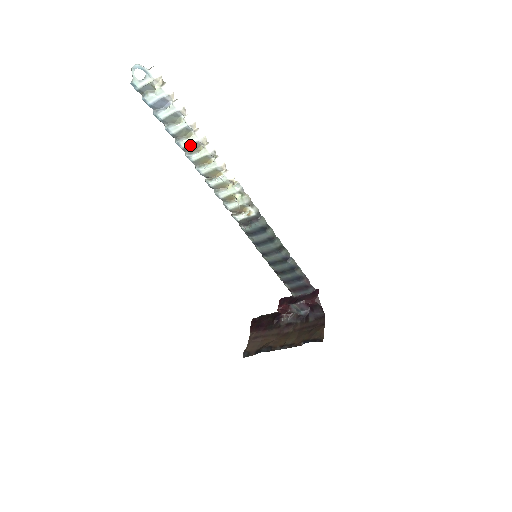
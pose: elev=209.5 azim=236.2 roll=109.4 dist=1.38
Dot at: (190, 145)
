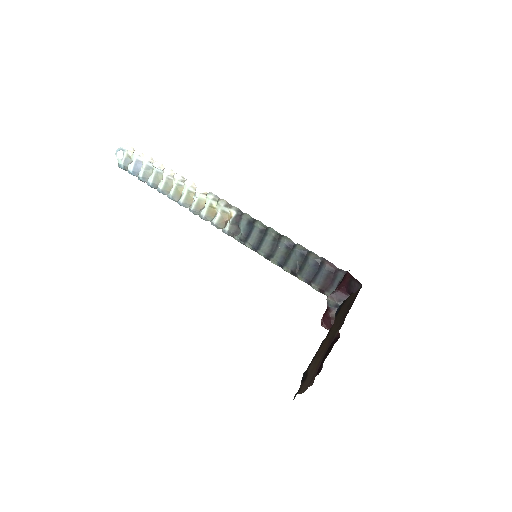
Dot at: (165, 184)
